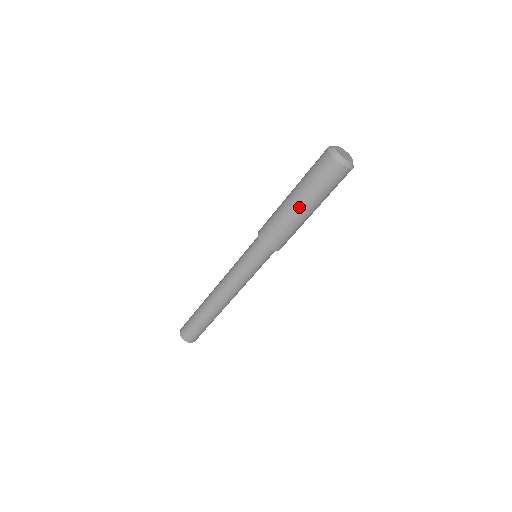
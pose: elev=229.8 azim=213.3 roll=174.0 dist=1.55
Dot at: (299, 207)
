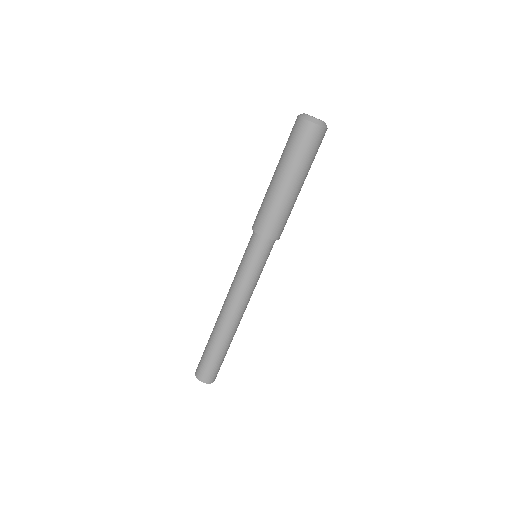
Dot at: (276, 177)
